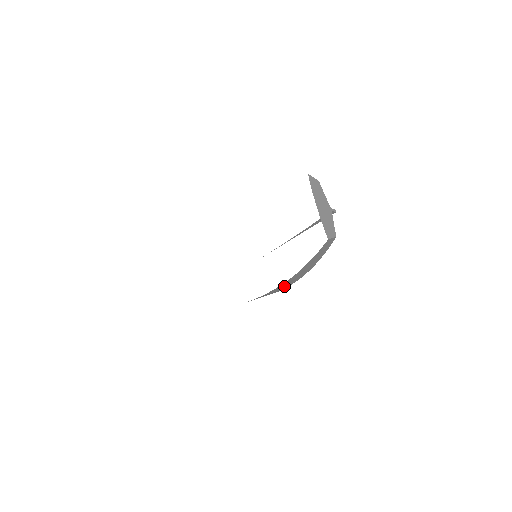
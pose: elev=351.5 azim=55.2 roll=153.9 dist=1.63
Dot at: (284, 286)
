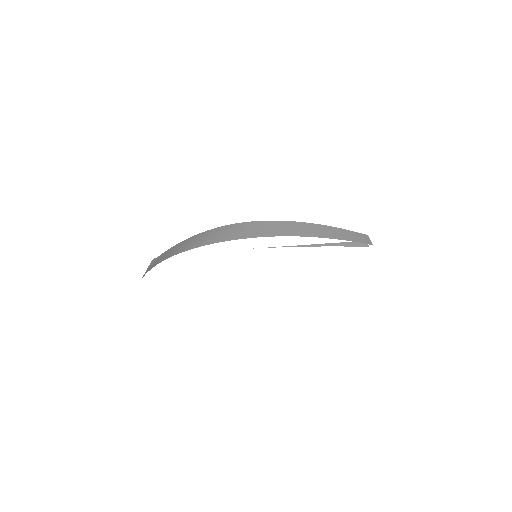
Dot at: occluded
